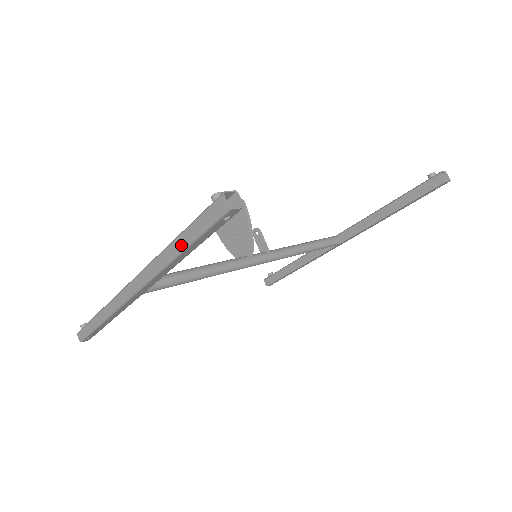
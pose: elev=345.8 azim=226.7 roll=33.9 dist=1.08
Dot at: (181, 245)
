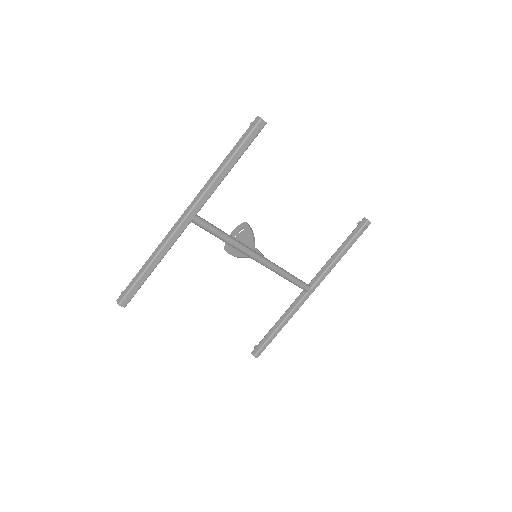
Dot at: (231, 155)
